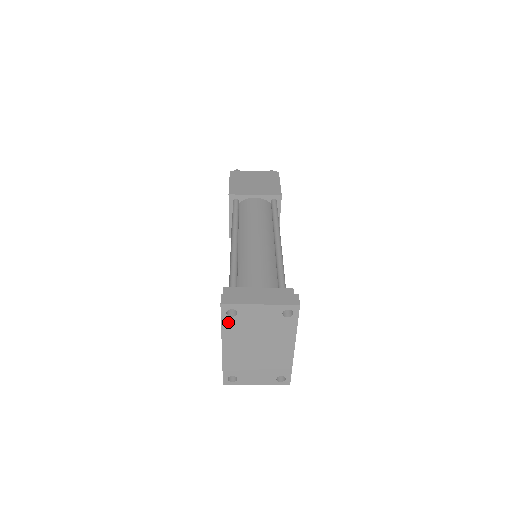
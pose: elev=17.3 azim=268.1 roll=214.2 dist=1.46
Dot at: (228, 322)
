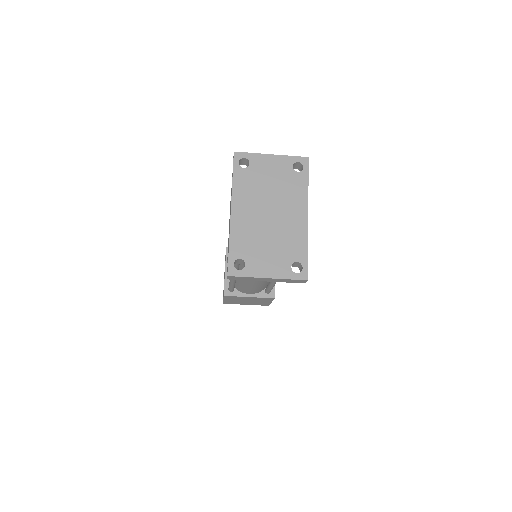
Dot at: (240, 175)
